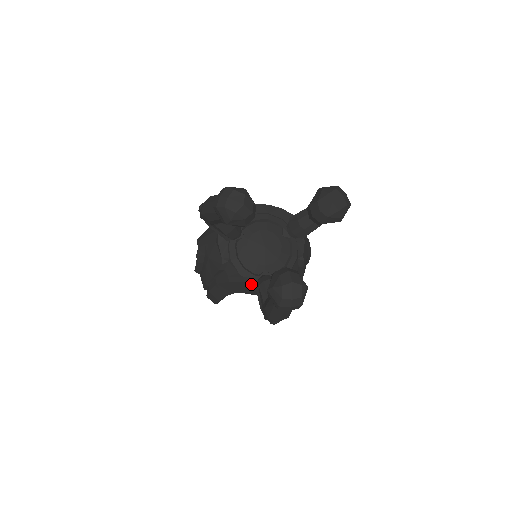
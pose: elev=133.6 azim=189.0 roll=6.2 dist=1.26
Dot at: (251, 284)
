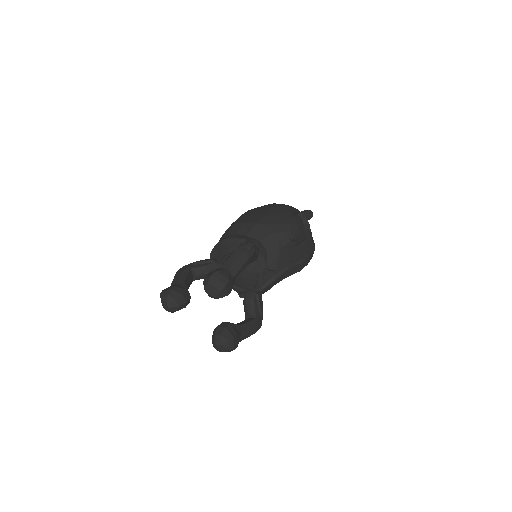
Dot at: occluded
